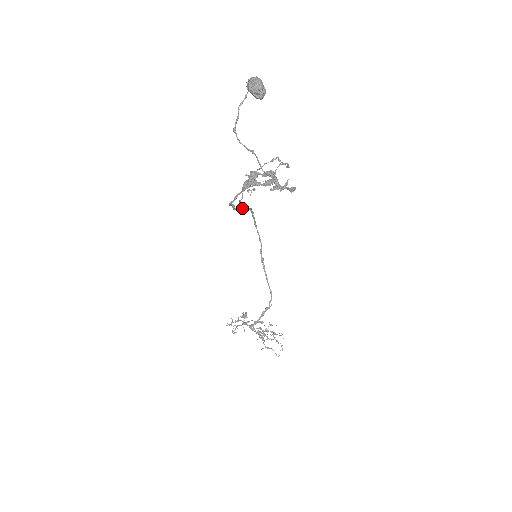
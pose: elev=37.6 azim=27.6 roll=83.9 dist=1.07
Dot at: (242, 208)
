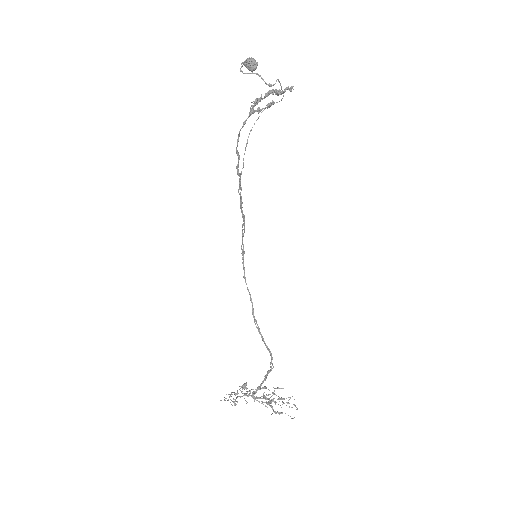
Dot at: occluded
